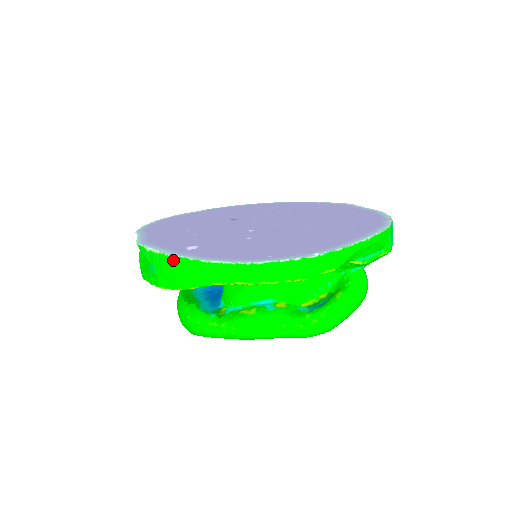
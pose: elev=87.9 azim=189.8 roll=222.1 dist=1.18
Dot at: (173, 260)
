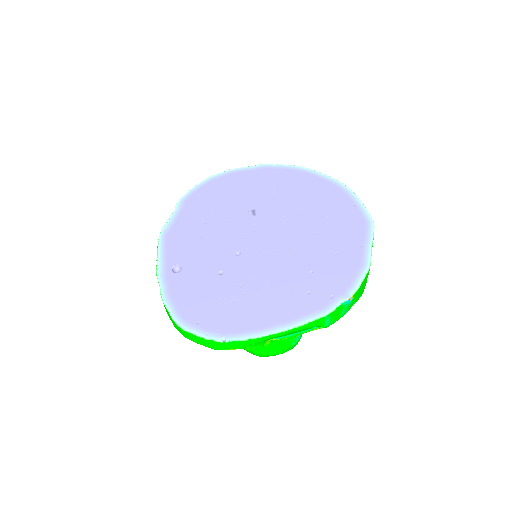
Dot at: (158, 280)
